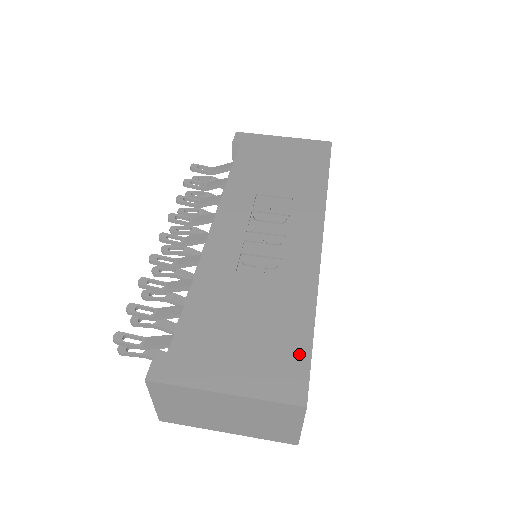
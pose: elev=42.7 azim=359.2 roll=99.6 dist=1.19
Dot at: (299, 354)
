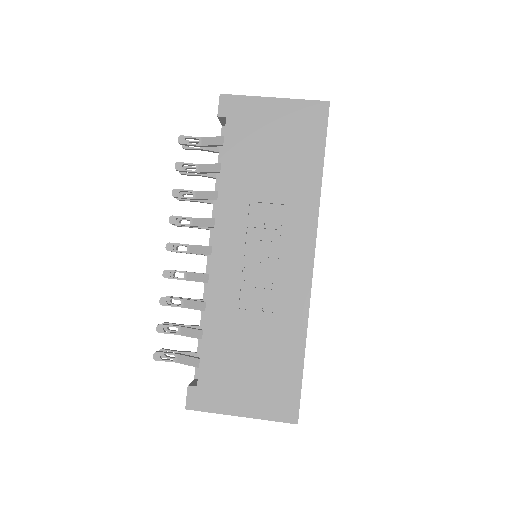
Dot at: (292, 383)
